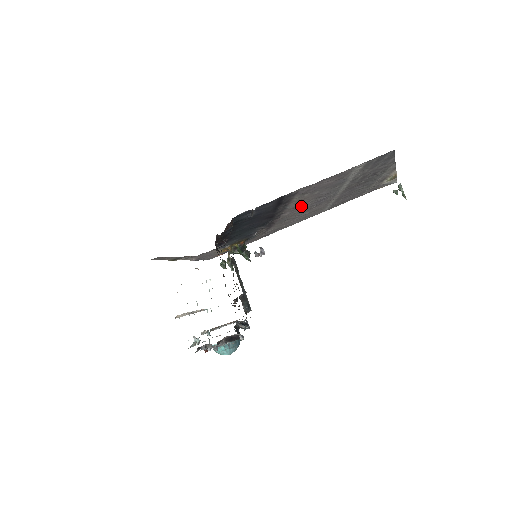
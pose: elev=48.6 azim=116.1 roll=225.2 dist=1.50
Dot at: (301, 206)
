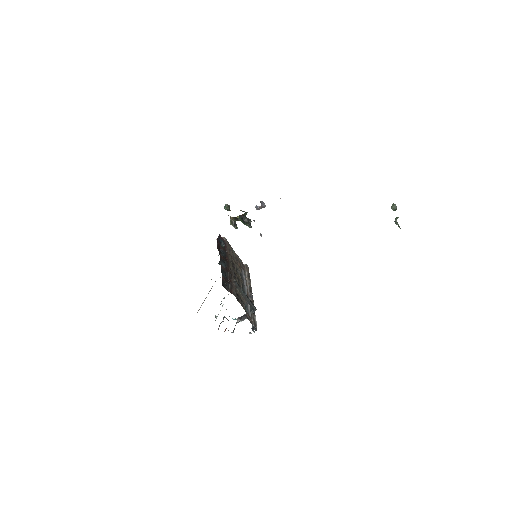
Dot at: occluded
